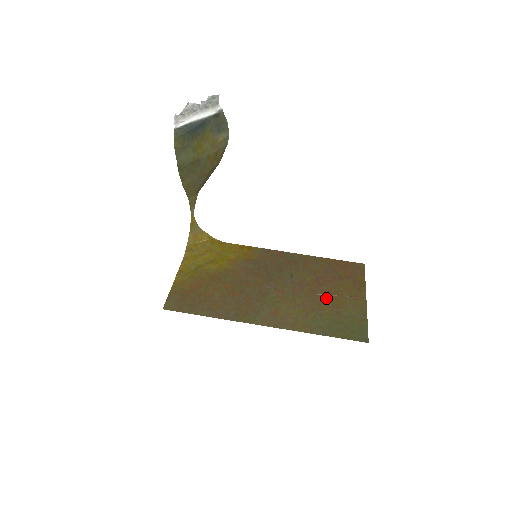
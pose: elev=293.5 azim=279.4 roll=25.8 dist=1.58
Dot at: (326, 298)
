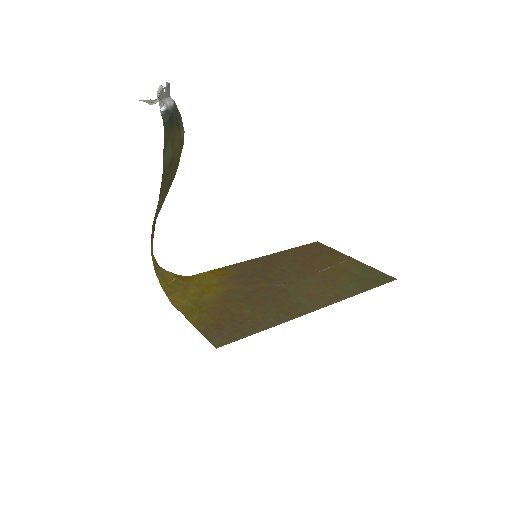
Dot at: (329, 270)
